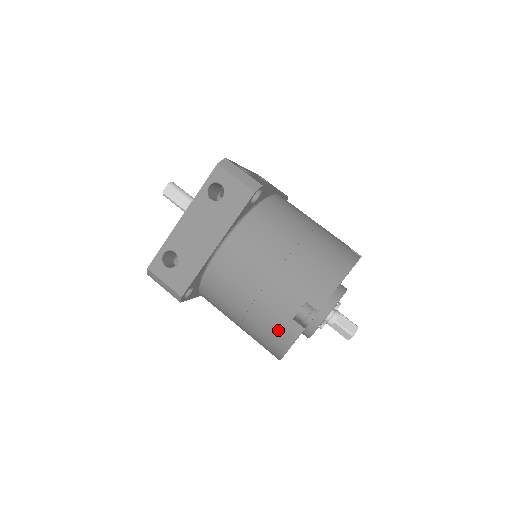
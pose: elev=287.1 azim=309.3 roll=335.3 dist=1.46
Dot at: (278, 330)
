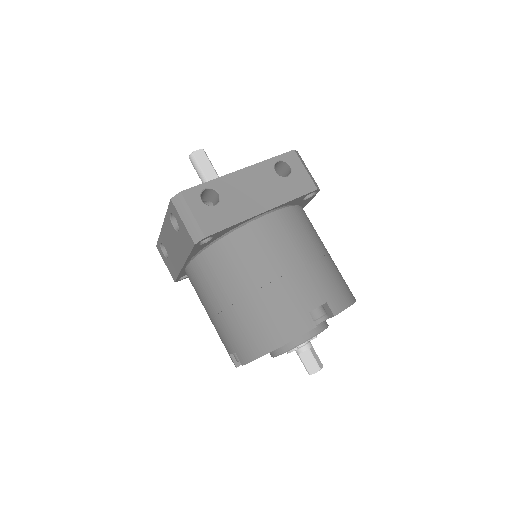
Dot at: (287, 318)
